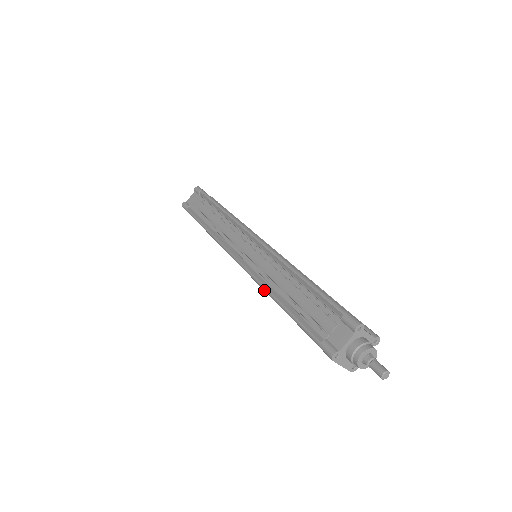
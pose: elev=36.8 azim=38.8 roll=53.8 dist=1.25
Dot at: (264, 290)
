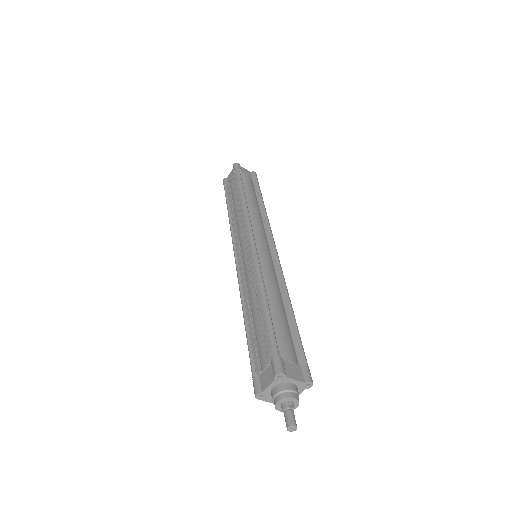
Dot at: (241, 302)
